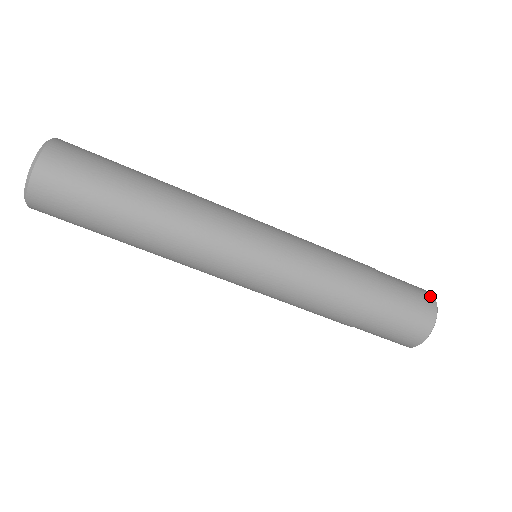
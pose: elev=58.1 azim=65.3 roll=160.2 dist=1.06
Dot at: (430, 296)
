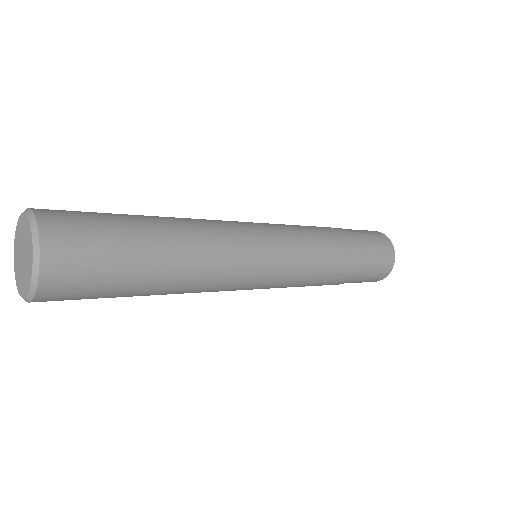
Dot at: (390, 244)
